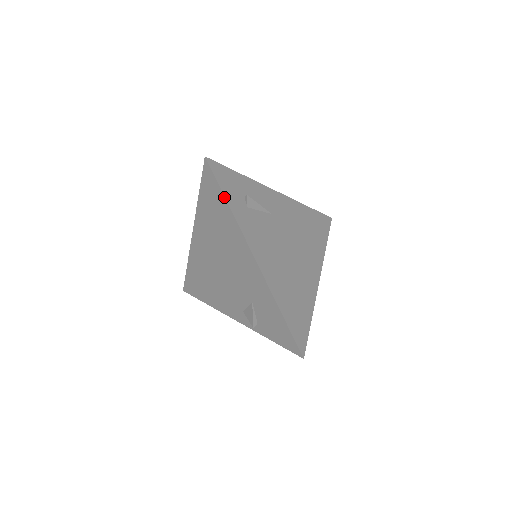
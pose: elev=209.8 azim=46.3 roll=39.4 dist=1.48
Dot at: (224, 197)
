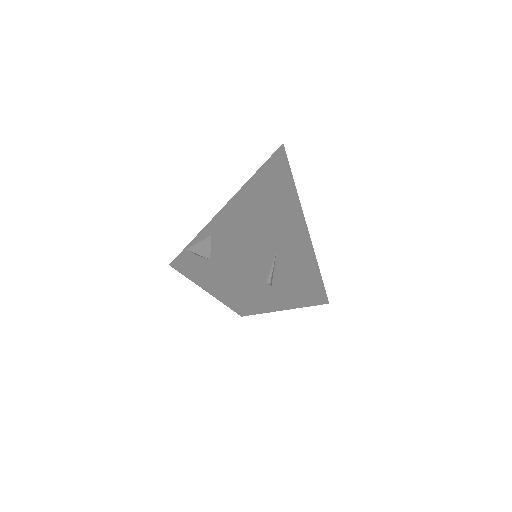
Dot at: occluded
